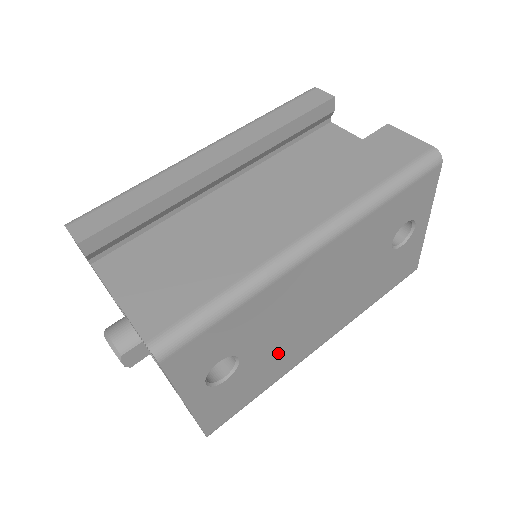
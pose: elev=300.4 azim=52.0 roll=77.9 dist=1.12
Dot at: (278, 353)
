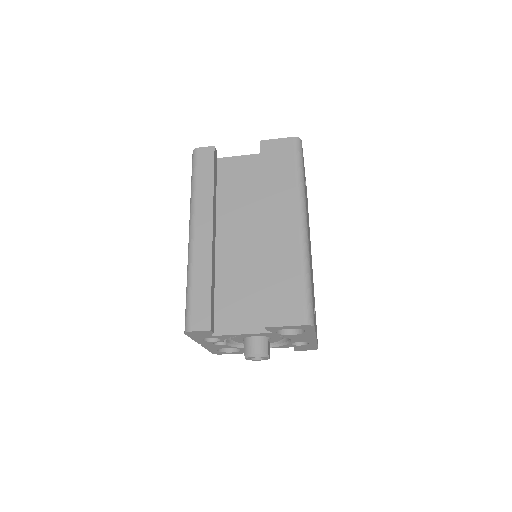
Dot at: occluded
